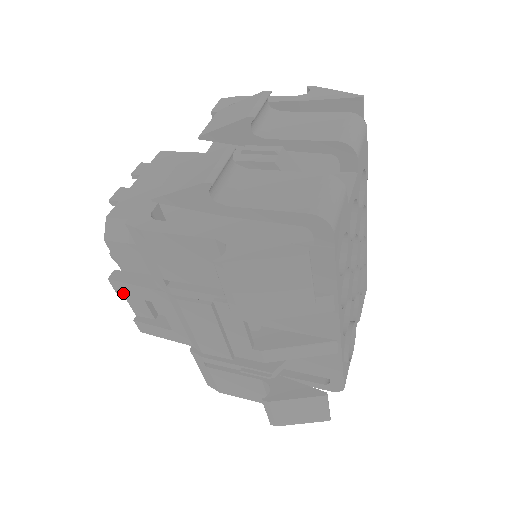
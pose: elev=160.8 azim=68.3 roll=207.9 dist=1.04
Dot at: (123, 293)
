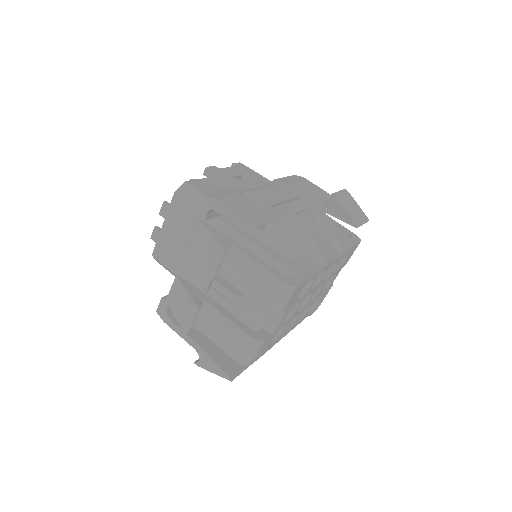
Dot at: occluded
